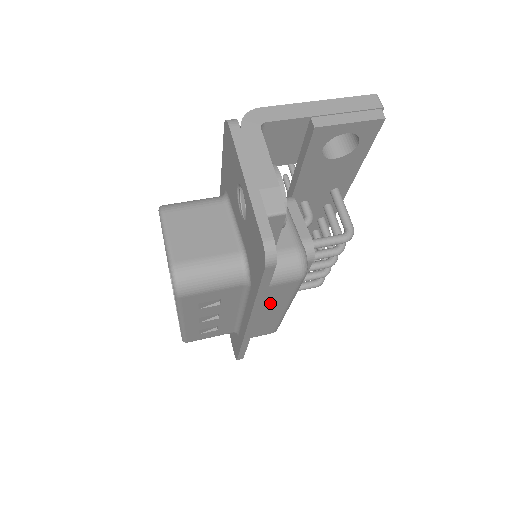
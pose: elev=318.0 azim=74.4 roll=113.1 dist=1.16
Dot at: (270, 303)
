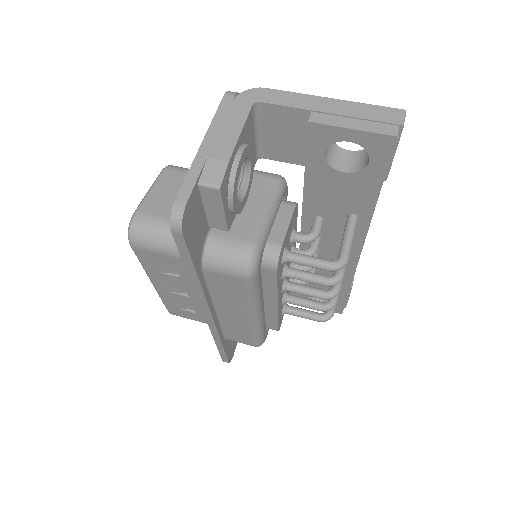
Dot at: (226, 298)
